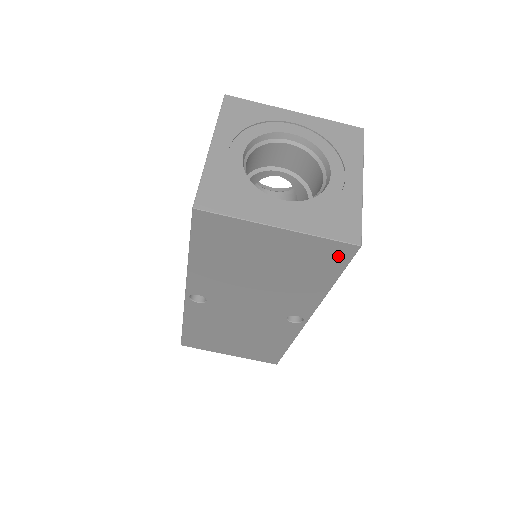
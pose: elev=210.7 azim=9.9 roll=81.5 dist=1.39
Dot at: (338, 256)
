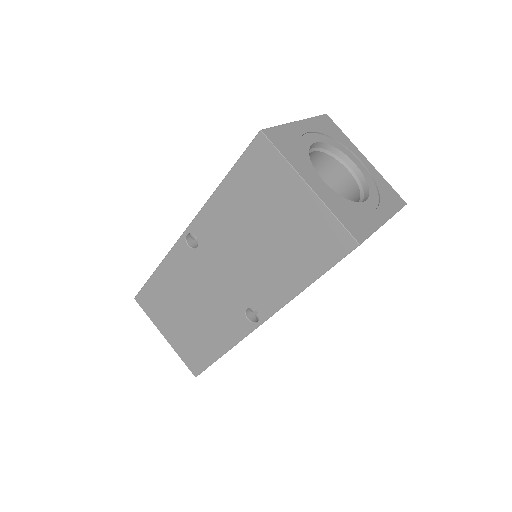
Dot at: (335, 247)
